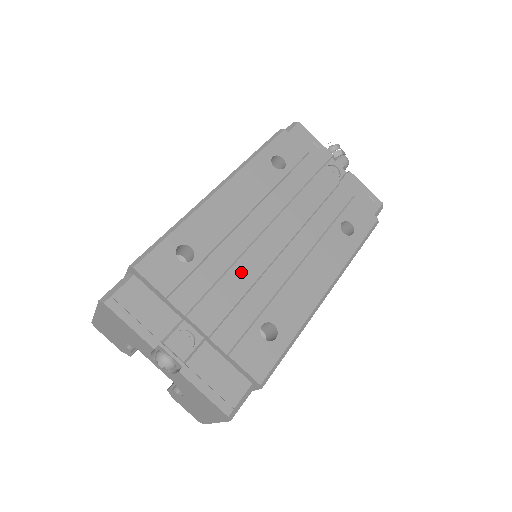
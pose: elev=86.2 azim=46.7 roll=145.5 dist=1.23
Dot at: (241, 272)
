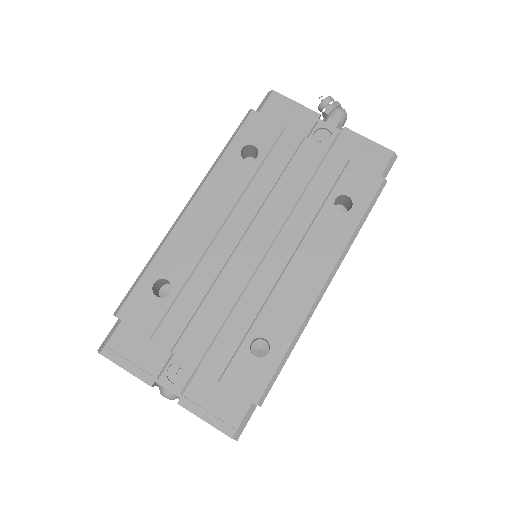
Dot at: (222, 291)
